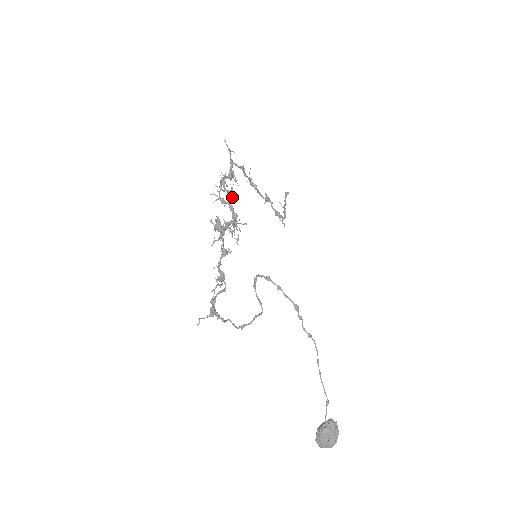
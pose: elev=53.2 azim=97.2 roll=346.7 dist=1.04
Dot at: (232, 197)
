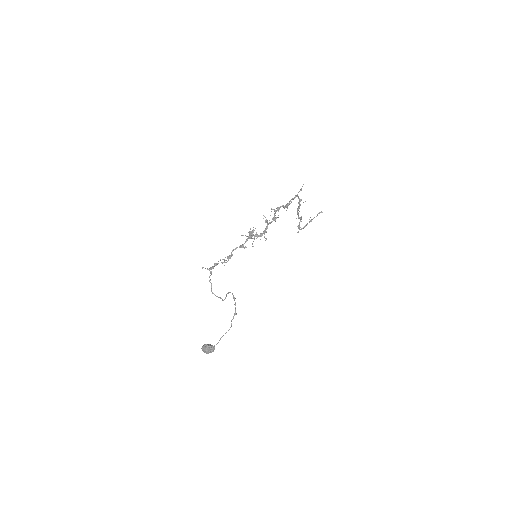
Dot at: occluded
